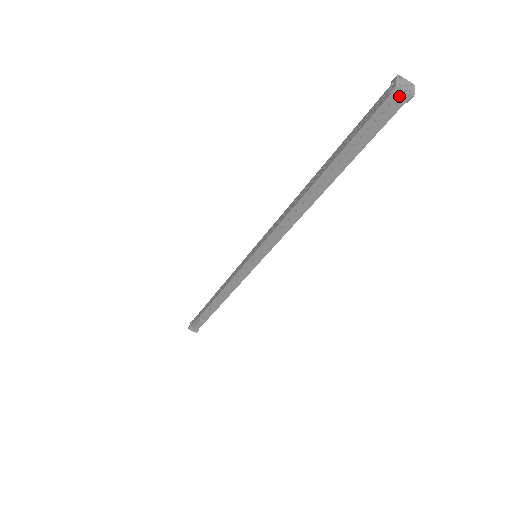
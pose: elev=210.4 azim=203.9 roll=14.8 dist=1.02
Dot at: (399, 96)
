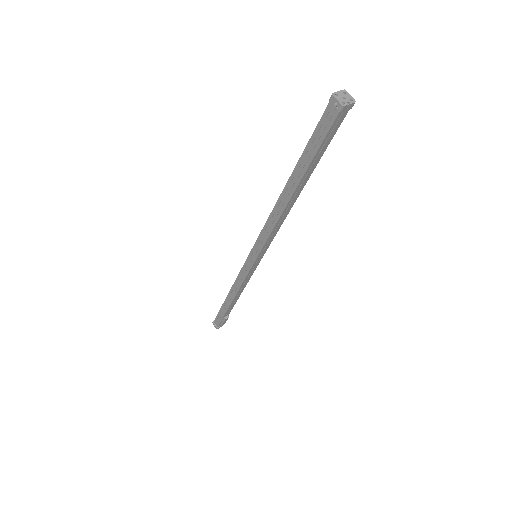
Dot at: (346, 109)
